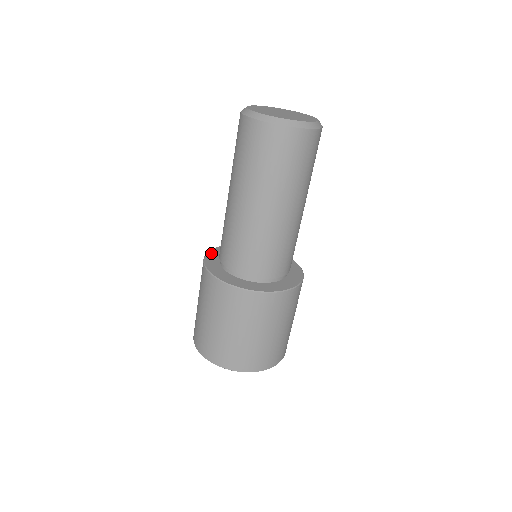
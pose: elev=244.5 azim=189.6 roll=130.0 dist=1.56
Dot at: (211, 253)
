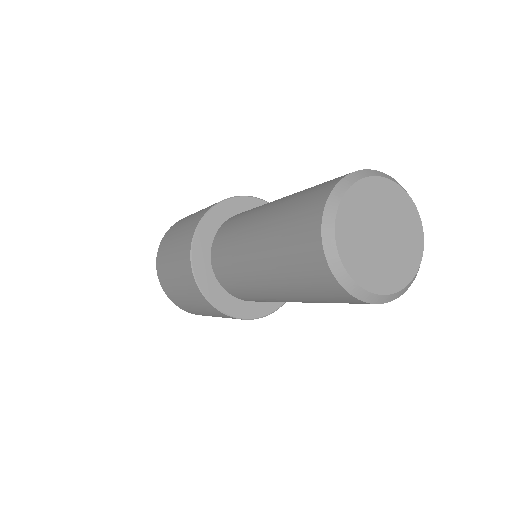
Dot at: (204, 225)
